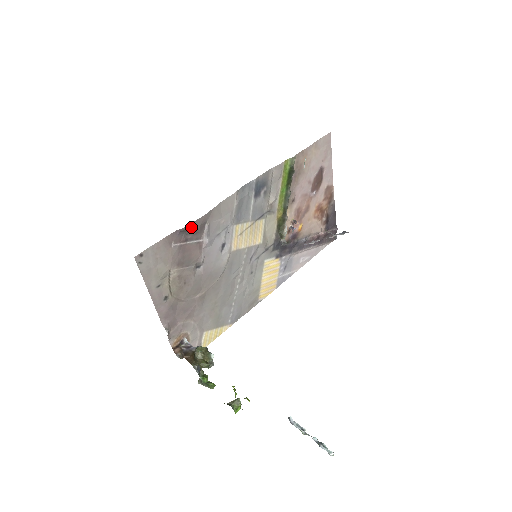
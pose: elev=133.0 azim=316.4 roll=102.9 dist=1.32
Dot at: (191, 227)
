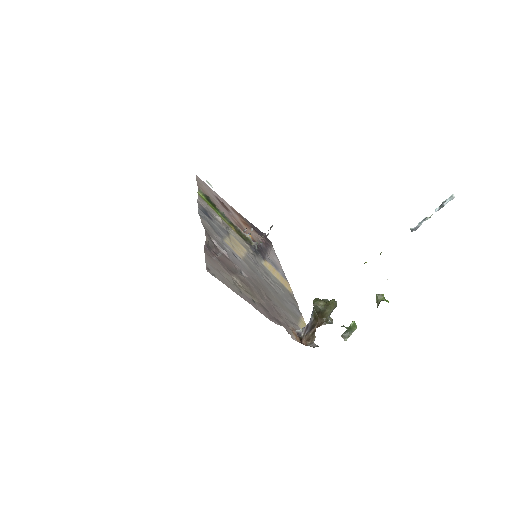
Dot at: (208, 242)
